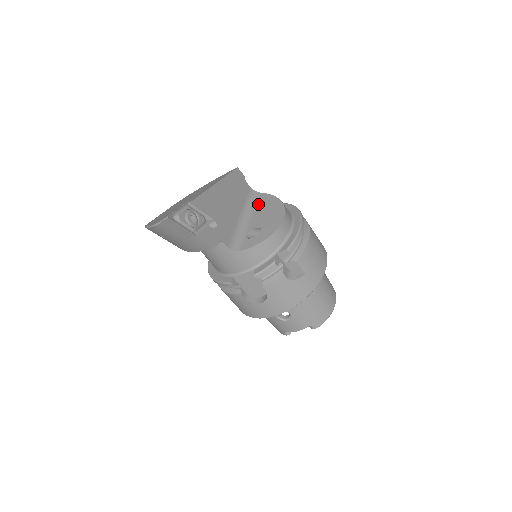
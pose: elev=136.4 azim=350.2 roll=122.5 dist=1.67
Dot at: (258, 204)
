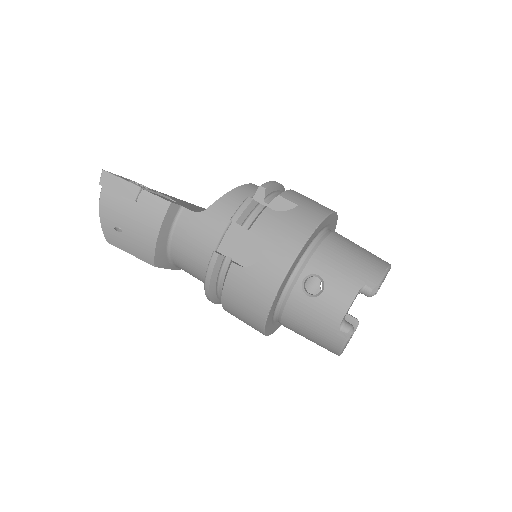
Dot at: occluded
